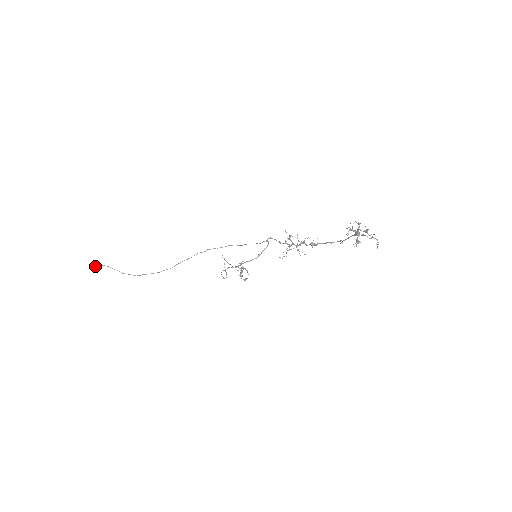
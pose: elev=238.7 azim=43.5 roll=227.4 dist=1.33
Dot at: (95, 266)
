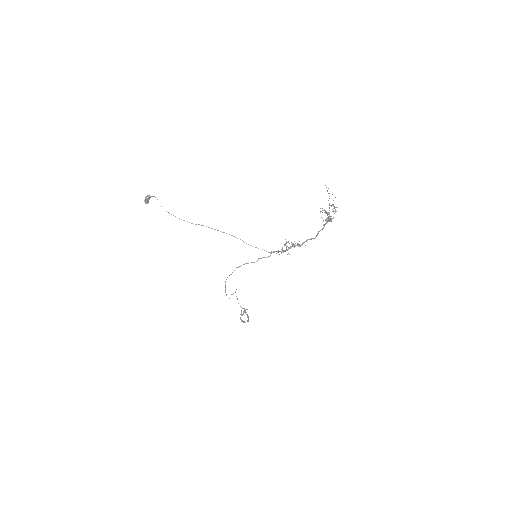
Dot at: (149, 196)
